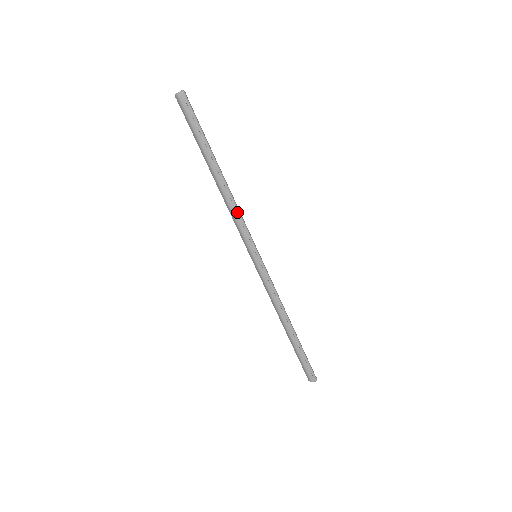
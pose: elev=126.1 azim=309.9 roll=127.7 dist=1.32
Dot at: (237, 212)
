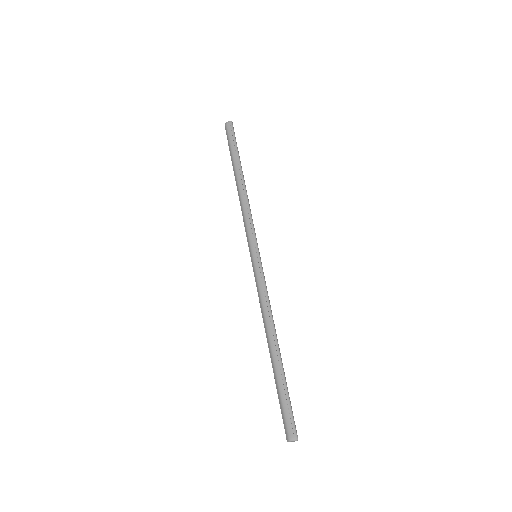
Dot at: (248, 210)
